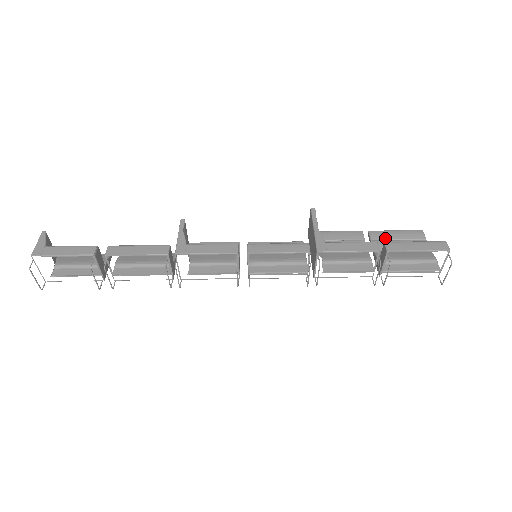
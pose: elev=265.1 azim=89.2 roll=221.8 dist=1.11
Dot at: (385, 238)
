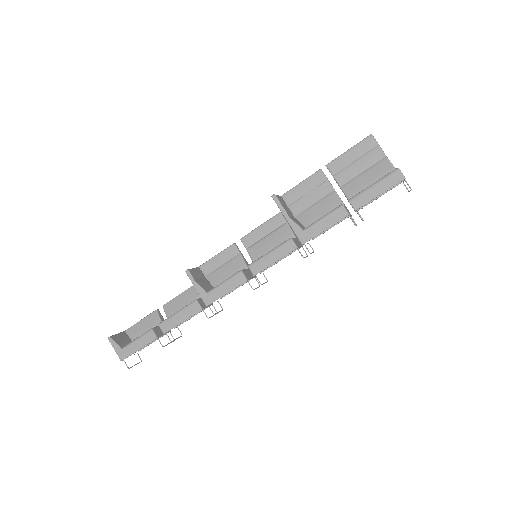
Dot at: (343, 166)
